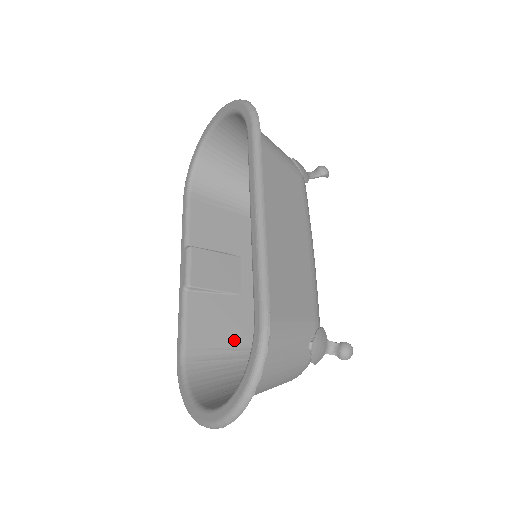
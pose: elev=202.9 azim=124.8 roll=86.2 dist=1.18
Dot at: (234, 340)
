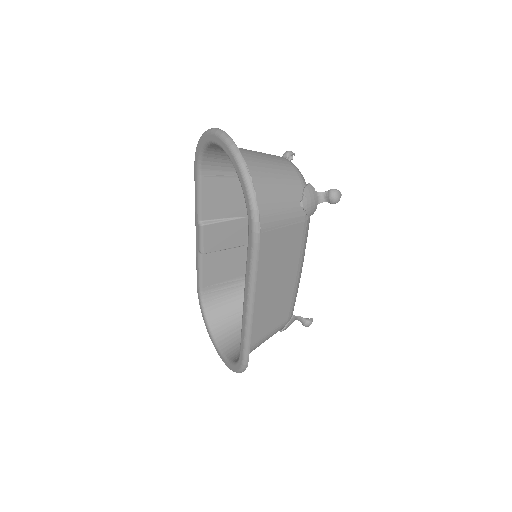
Dot at: (238, 274)
